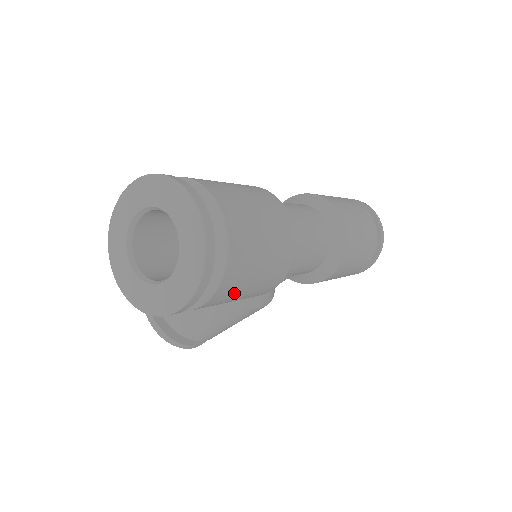
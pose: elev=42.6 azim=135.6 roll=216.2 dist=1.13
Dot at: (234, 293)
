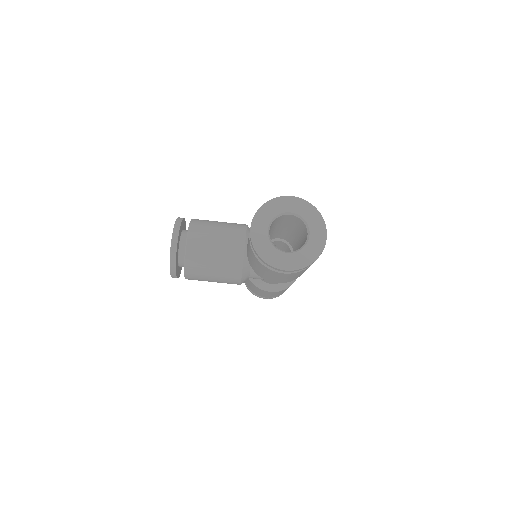
Dot at: (288, 276)
